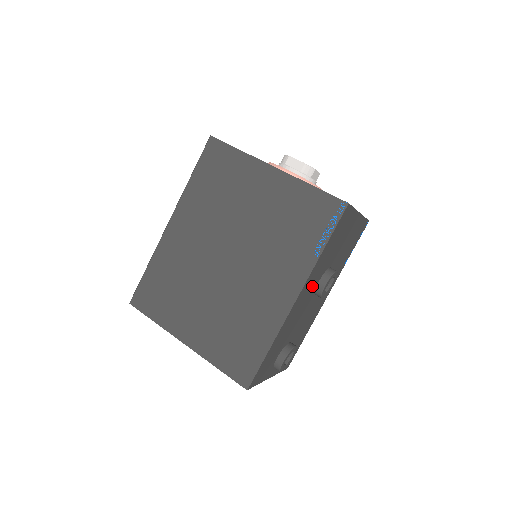
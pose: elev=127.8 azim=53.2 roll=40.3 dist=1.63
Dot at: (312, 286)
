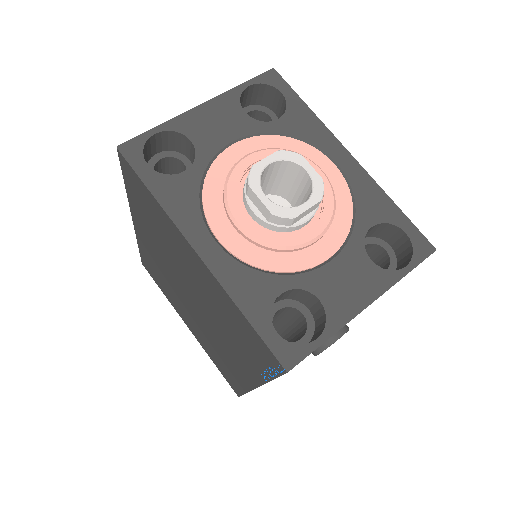
Dot at: occluded
